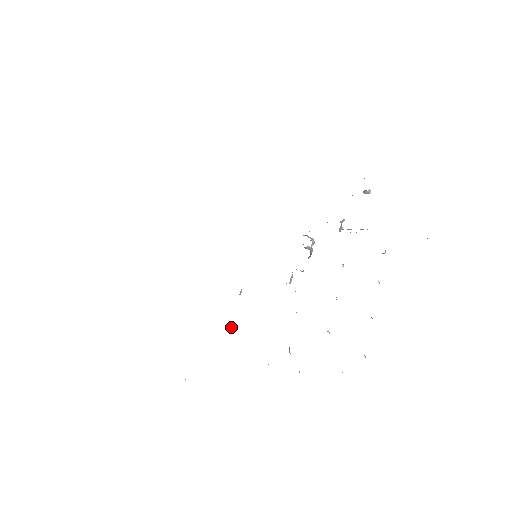
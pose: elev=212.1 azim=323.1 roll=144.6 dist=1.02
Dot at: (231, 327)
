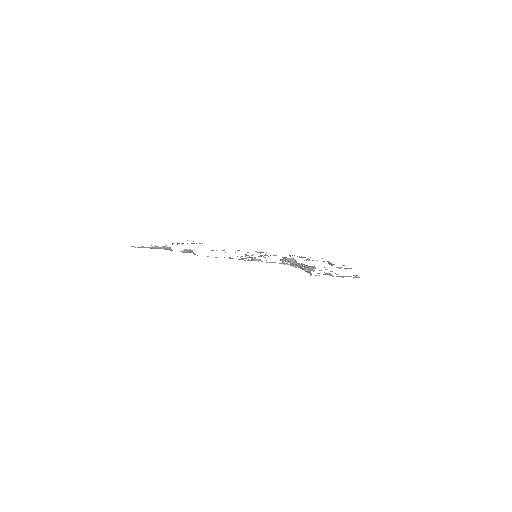
Dot at: (259, 260)
